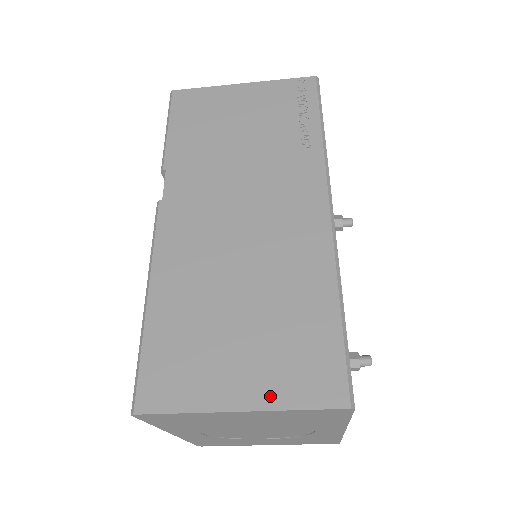
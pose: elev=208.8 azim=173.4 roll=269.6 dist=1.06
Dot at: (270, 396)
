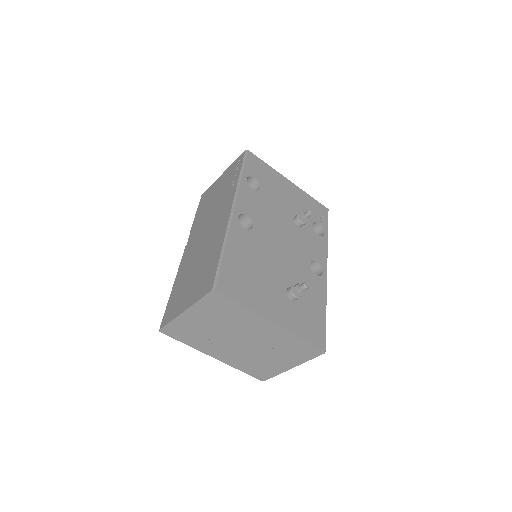
Dot at: (192, 300)
